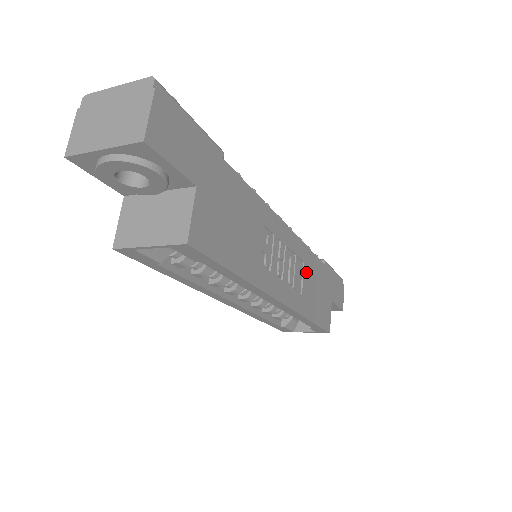
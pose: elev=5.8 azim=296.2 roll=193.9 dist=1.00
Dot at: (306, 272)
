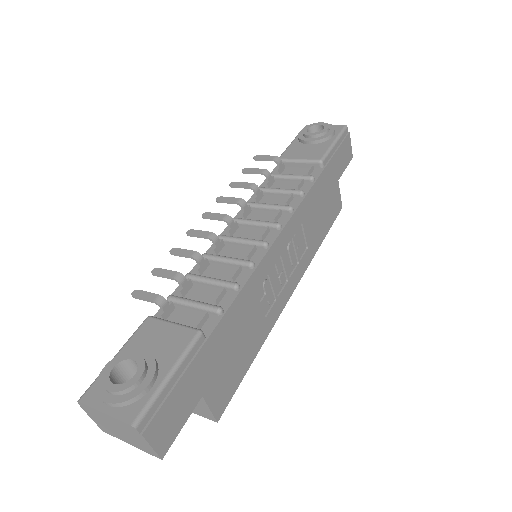
Dot at: (306, 224)
